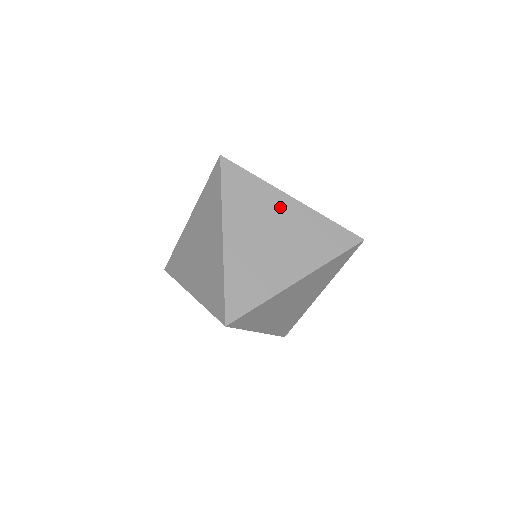
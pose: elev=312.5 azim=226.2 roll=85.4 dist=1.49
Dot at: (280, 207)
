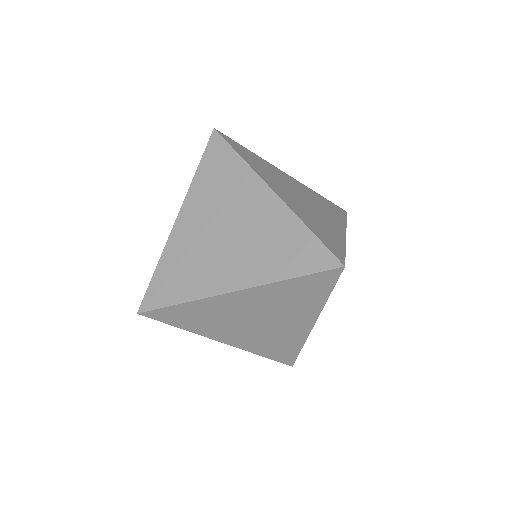
Dot at: occluded
